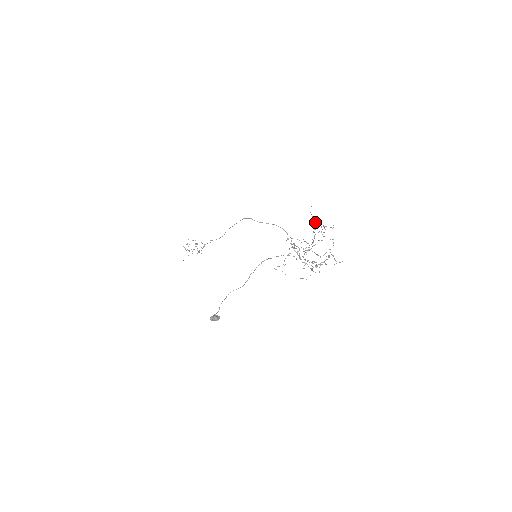
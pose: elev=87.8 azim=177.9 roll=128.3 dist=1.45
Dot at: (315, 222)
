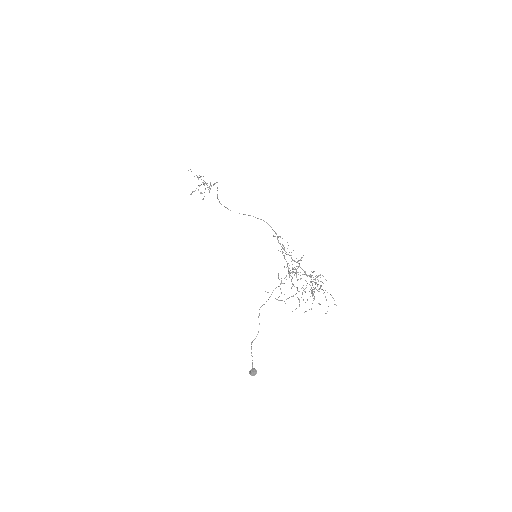
Dot at: (280, 300)
